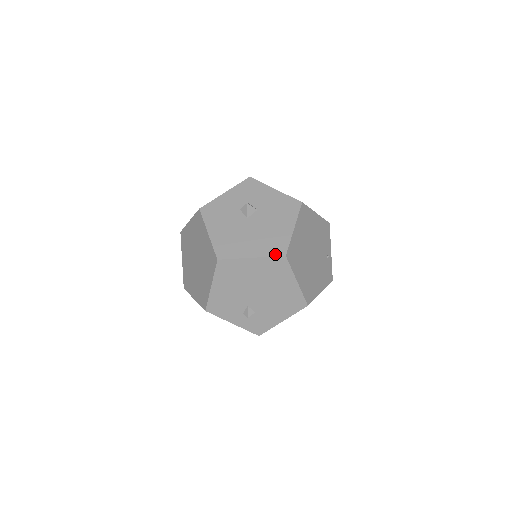
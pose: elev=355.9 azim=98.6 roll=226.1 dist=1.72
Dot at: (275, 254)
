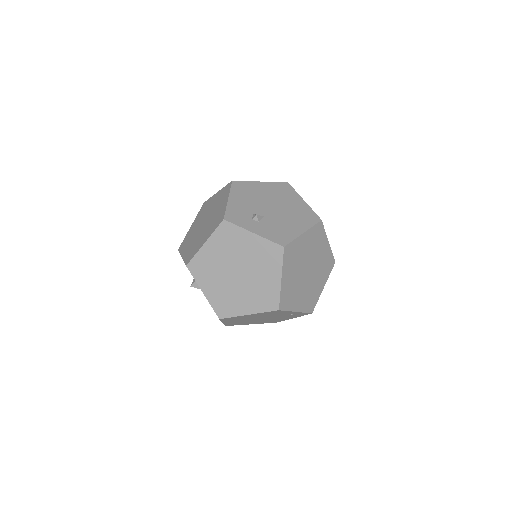
Dot at: occluded
